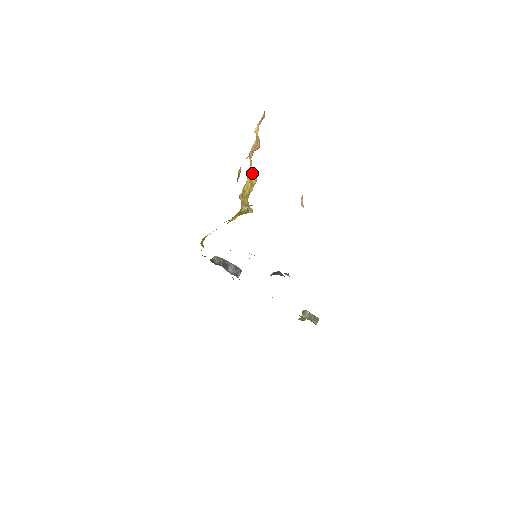
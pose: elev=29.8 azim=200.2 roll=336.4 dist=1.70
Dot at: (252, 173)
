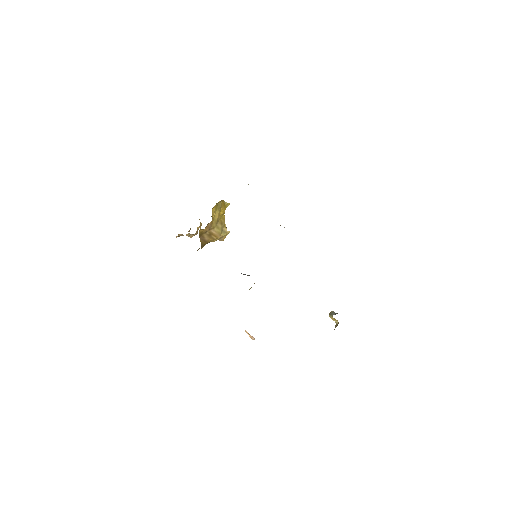
Dot at: occluded
